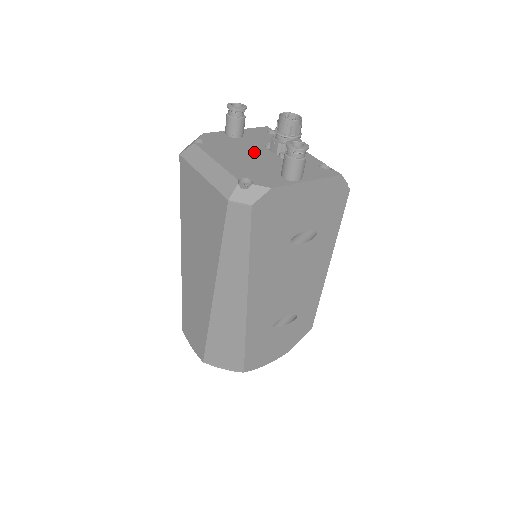
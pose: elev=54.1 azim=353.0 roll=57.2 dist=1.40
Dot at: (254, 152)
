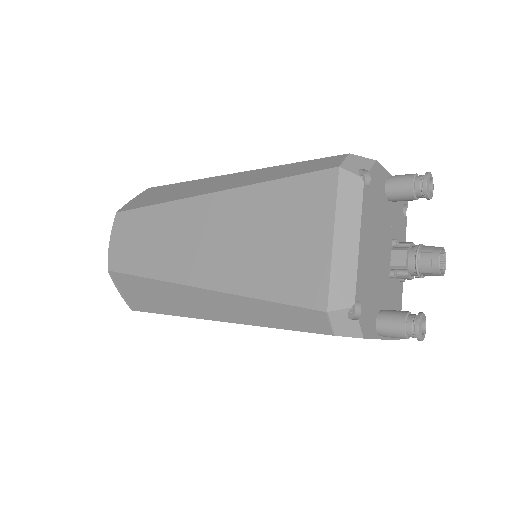
Dot at: (384, 246)
